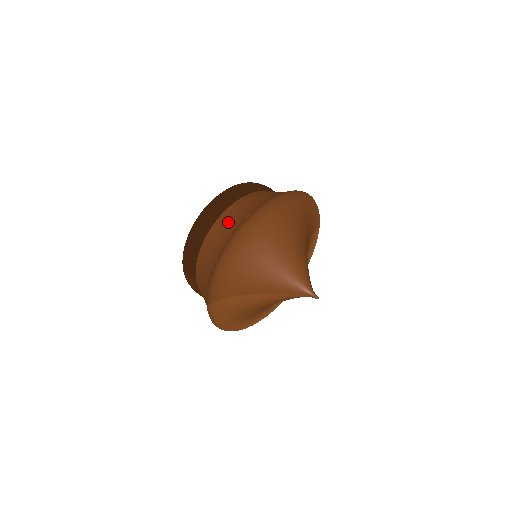
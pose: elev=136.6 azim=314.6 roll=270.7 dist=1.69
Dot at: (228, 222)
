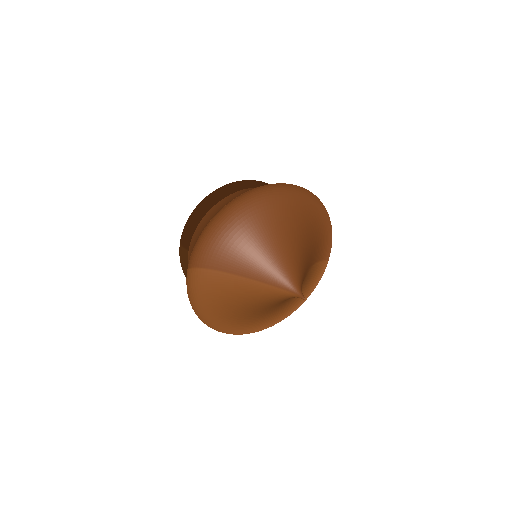
Dot at: (239, 194)
